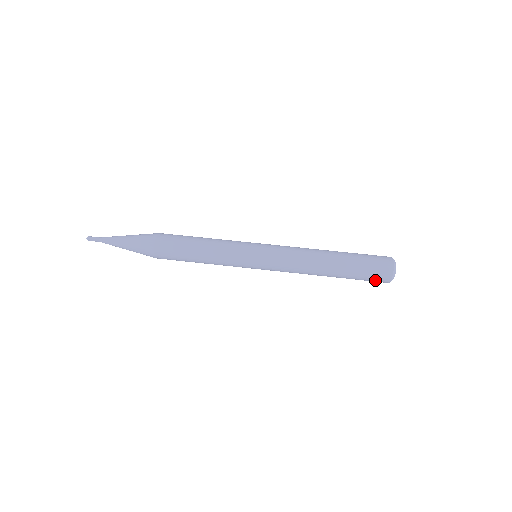
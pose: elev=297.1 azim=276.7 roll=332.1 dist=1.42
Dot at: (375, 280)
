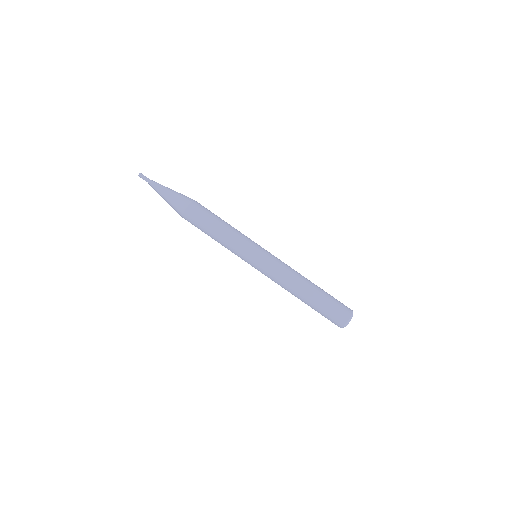
Dot at: occluded
